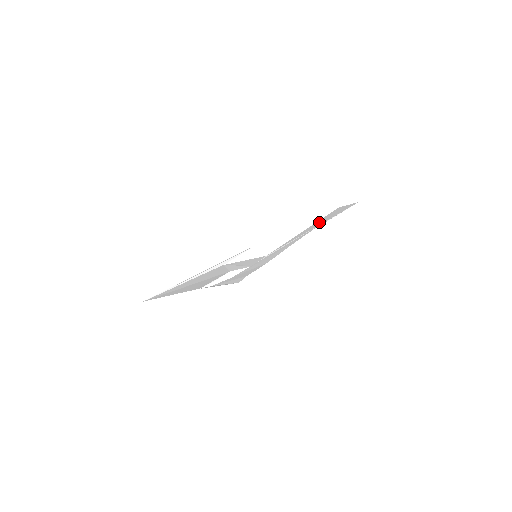
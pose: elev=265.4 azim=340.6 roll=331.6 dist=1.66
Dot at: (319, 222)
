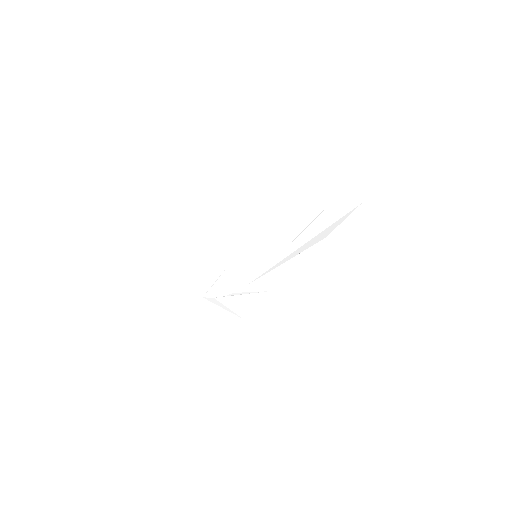
Dot at: (320, 221)
